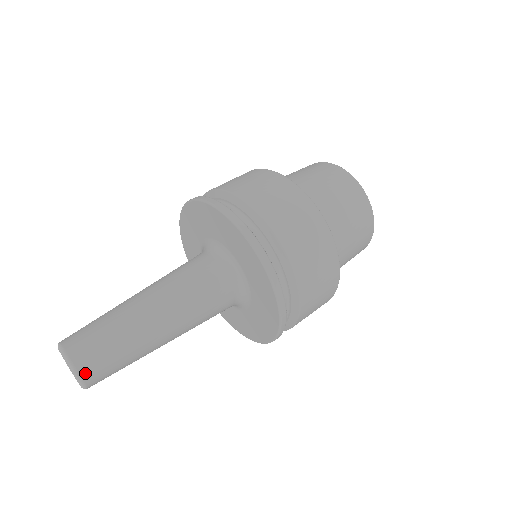
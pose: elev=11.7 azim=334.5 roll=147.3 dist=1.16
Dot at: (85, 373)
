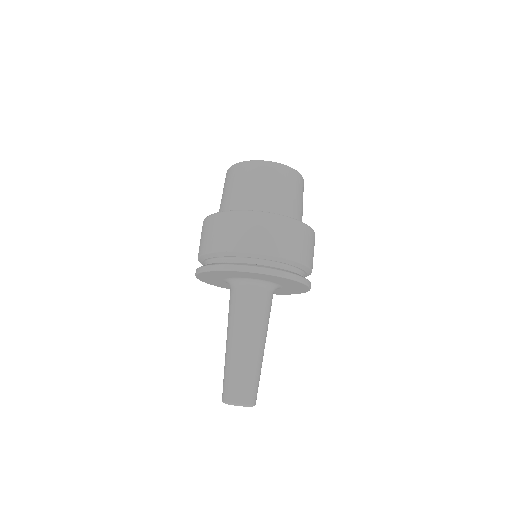
Dot at: (254, 402)
